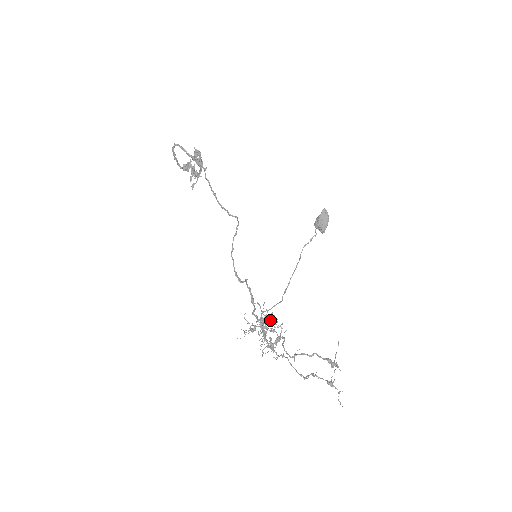
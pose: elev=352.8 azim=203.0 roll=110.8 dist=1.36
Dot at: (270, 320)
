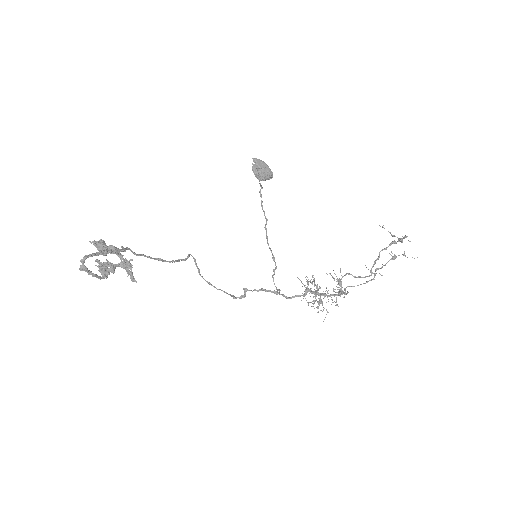
Dot at: (311, 283)
